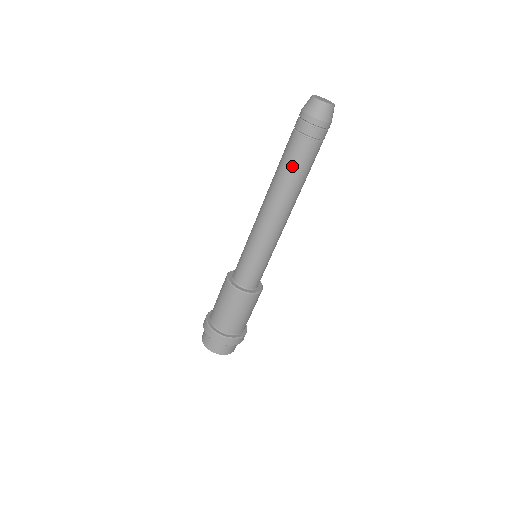
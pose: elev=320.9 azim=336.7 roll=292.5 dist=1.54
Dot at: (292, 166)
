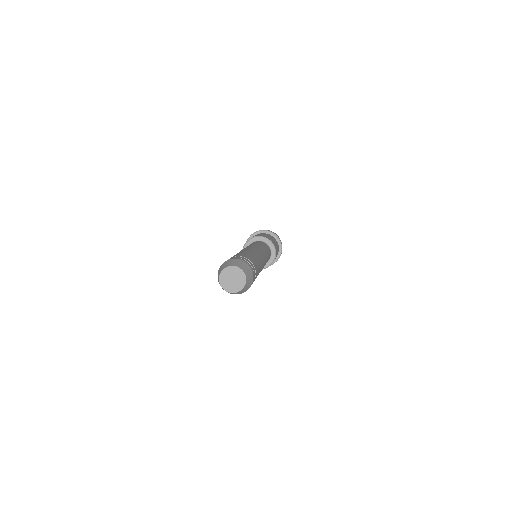
Dot at: occluded
